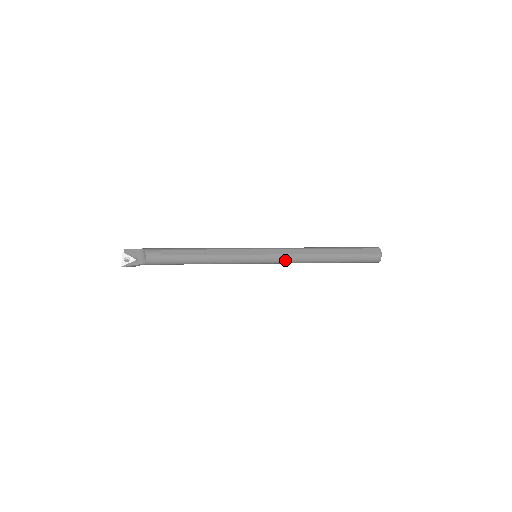
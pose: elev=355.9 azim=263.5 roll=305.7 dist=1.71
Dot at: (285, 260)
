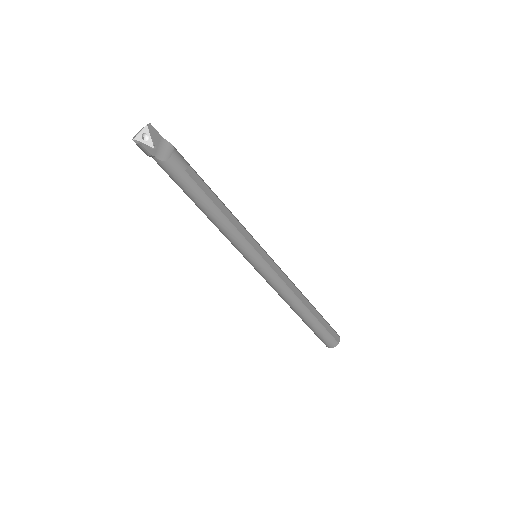
Dot at: (276, 283)
